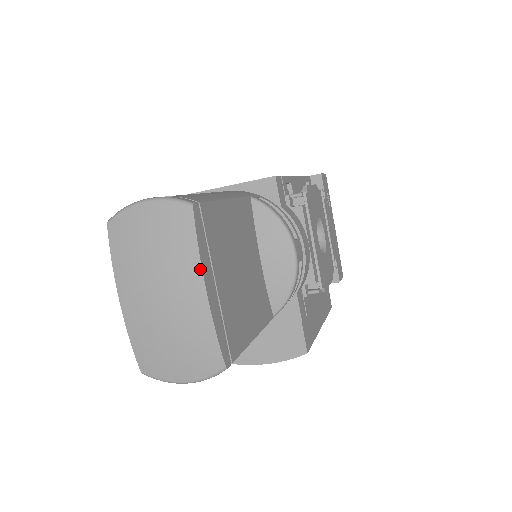
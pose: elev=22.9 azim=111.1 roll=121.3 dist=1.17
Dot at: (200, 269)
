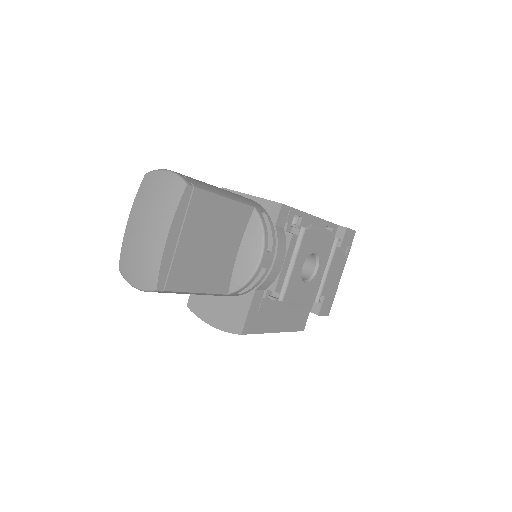
Dot at: (171, 223)
